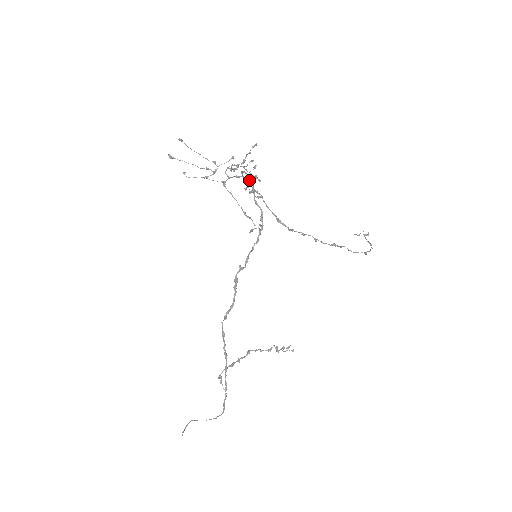
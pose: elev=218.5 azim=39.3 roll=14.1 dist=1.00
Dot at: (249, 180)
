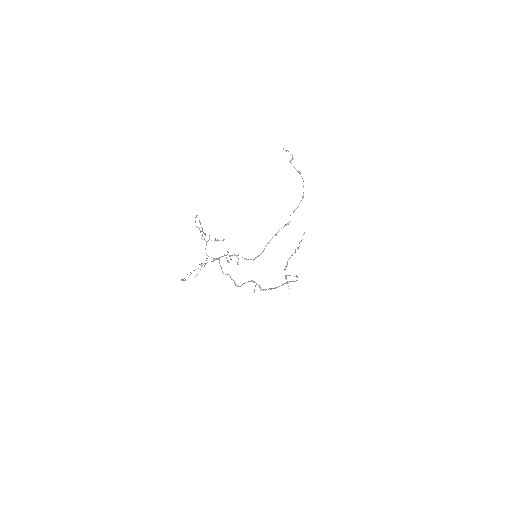
Dot at: occluded
